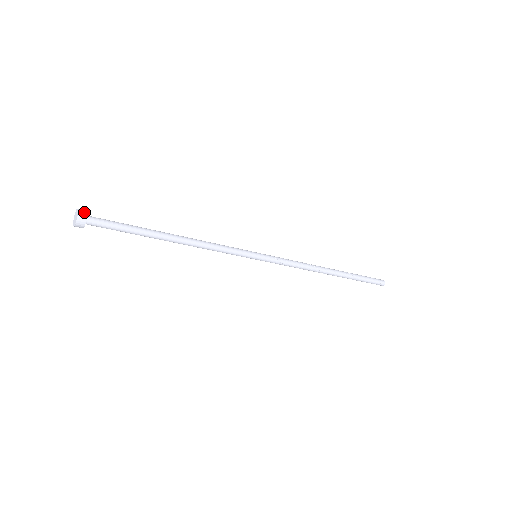
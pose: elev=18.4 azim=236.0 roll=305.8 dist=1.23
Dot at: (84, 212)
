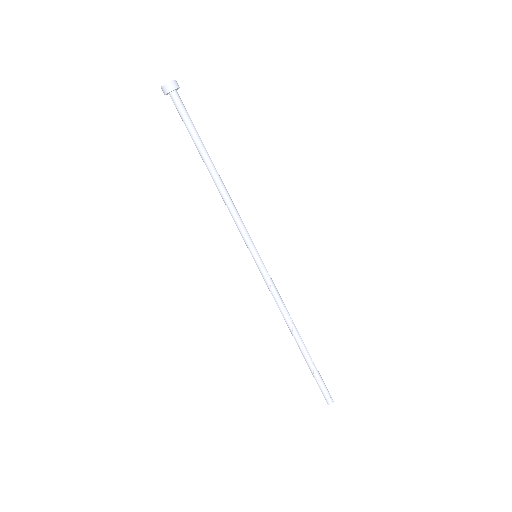
Dot at: (178, 85)
